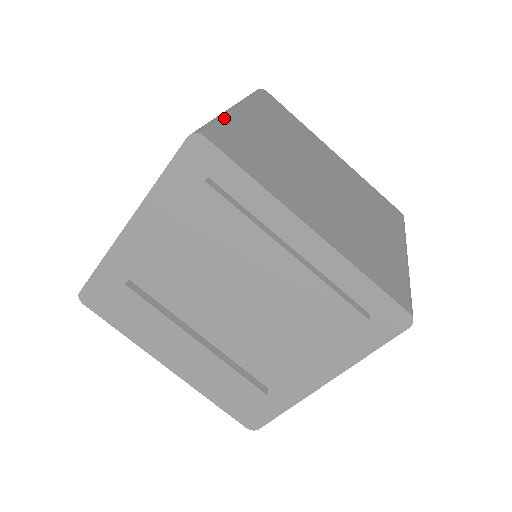
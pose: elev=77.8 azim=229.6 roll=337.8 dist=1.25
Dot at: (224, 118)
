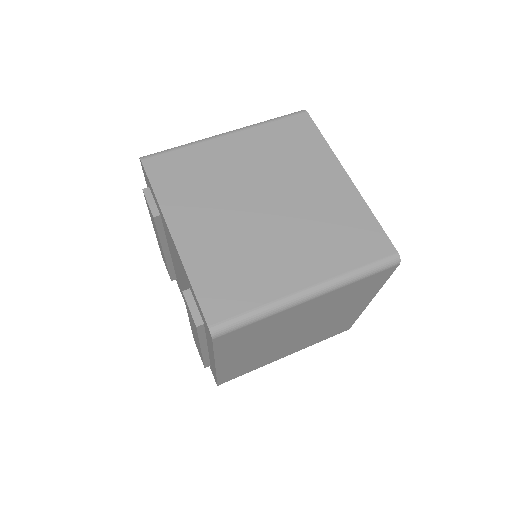
Dot at: (267, 316)
